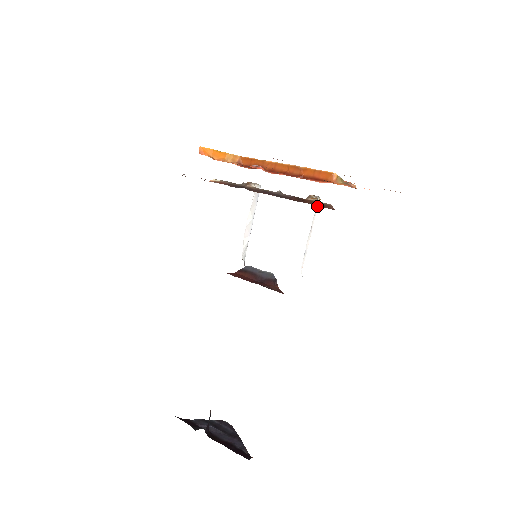
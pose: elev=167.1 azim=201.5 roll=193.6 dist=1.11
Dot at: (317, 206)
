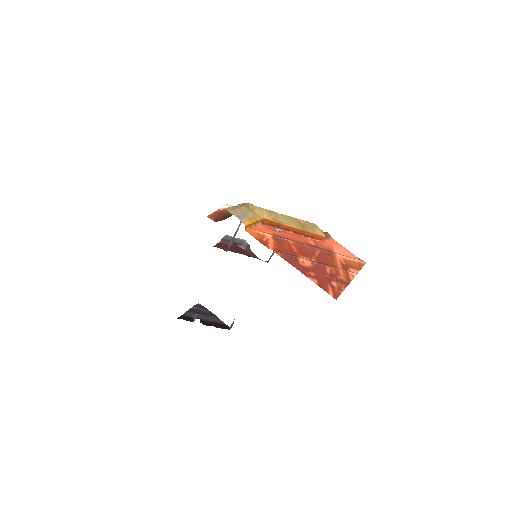
Dot at: occluded
